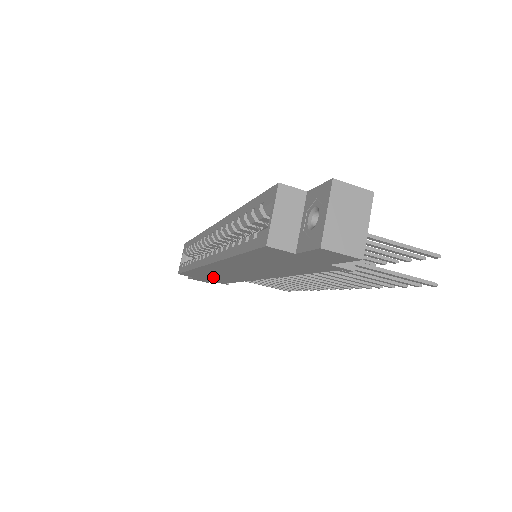
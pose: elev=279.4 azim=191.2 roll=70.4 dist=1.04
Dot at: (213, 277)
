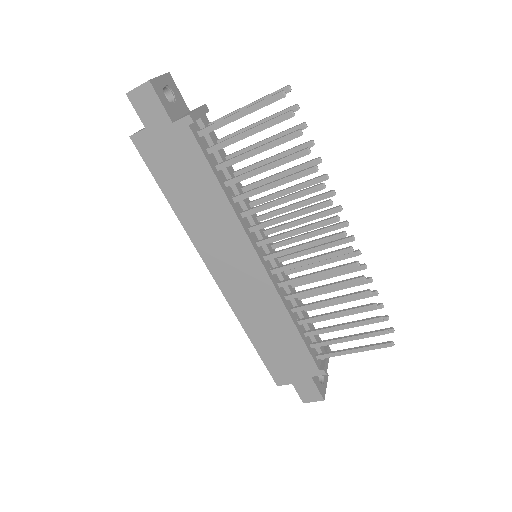
Dot at: (280, 343)
